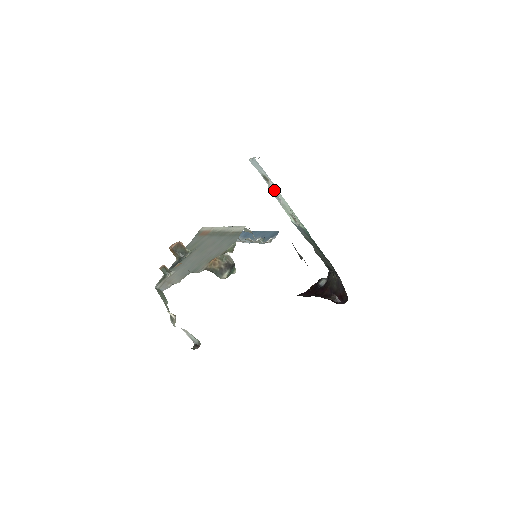
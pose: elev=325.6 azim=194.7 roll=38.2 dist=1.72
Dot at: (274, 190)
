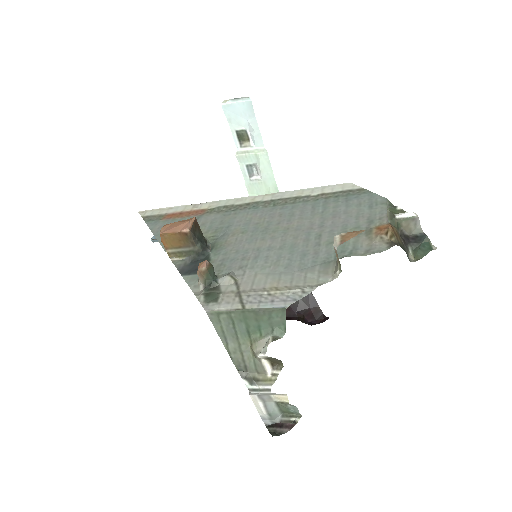
Dot at: (255, 157)
